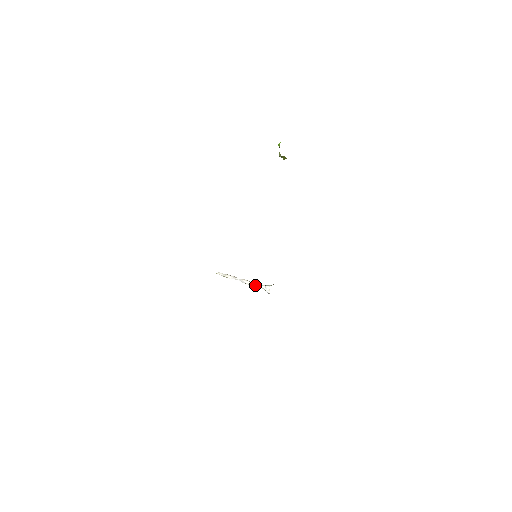
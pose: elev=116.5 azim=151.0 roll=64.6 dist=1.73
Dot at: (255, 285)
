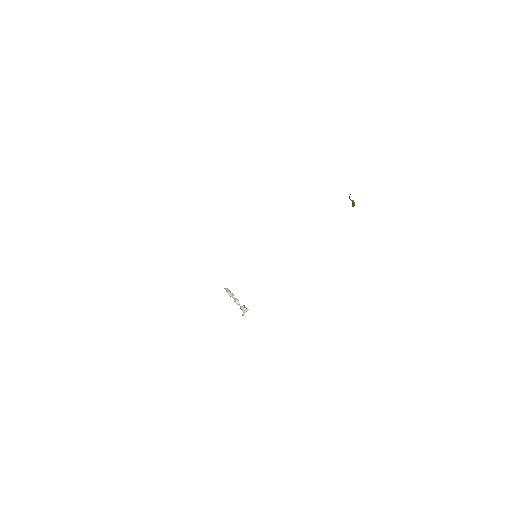
Dot at: (240, 306)
